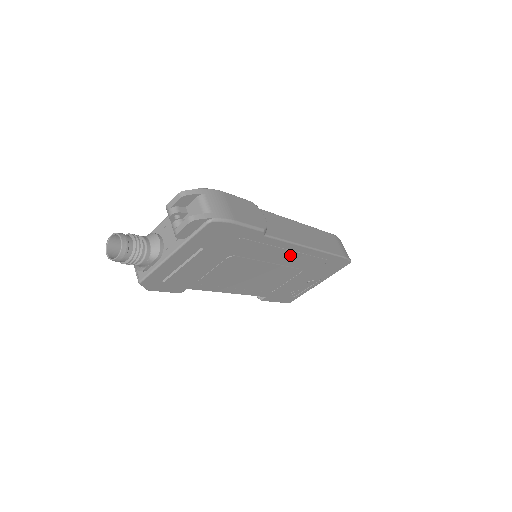
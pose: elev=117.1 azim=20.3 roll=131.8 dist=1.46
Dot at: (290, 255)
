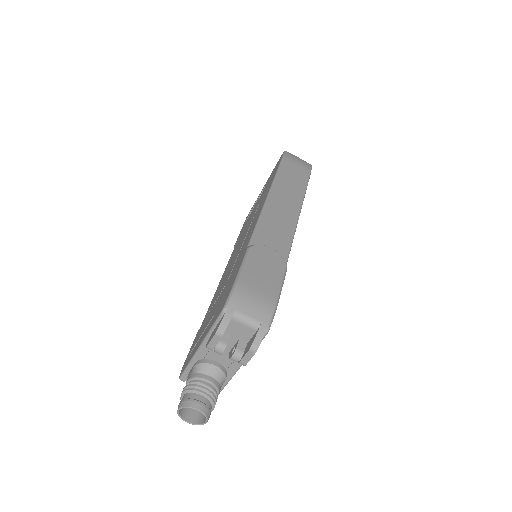
Dot at: occluded
